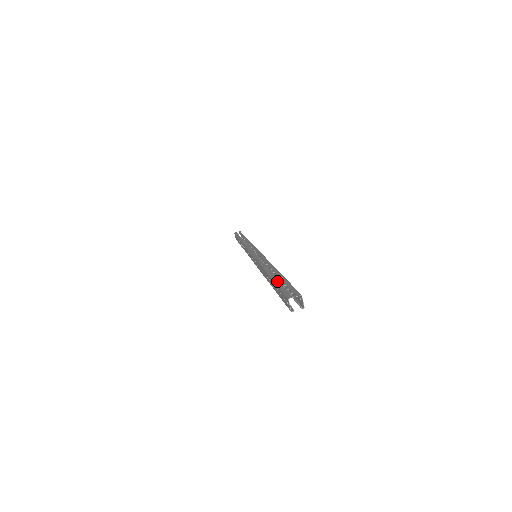
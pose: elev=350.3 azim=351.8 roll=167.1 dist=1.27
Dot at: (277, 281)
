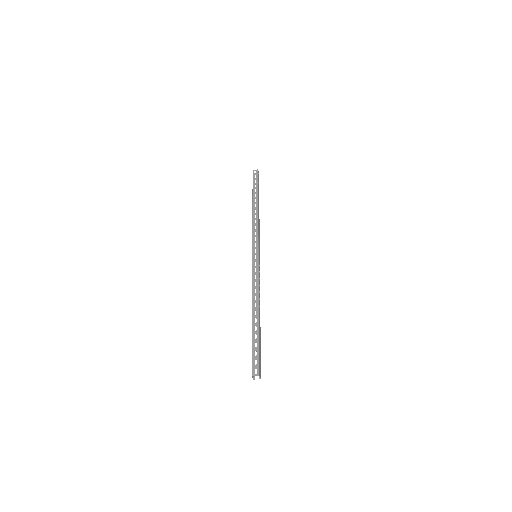
Dot at: (253, 340)
